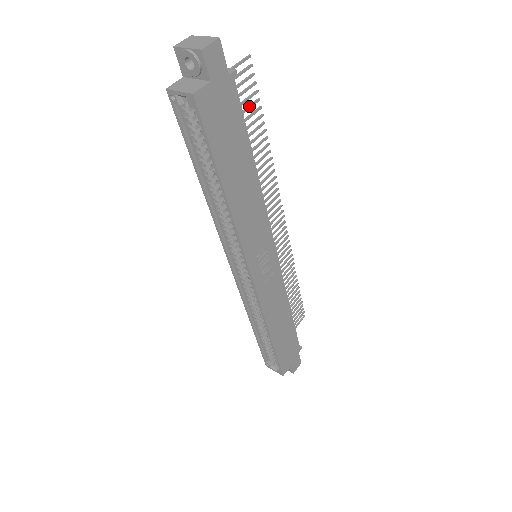
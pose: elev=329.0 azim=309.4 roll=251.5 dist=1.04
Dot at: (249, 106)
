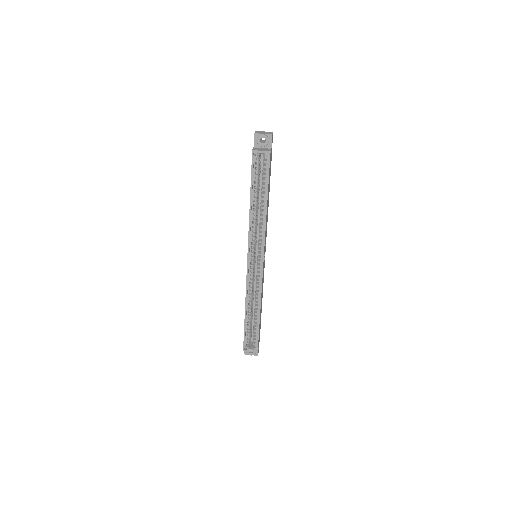
Dot at: occluded
